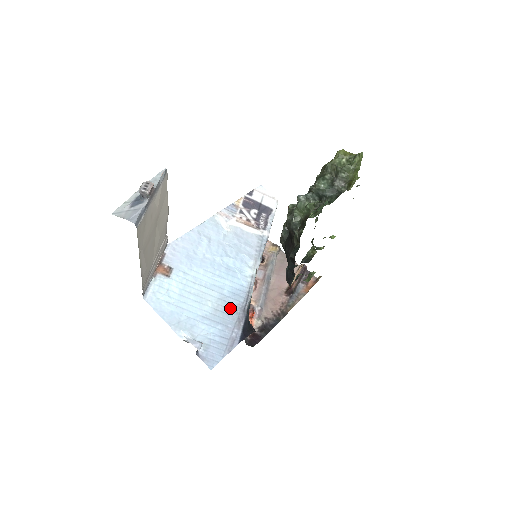
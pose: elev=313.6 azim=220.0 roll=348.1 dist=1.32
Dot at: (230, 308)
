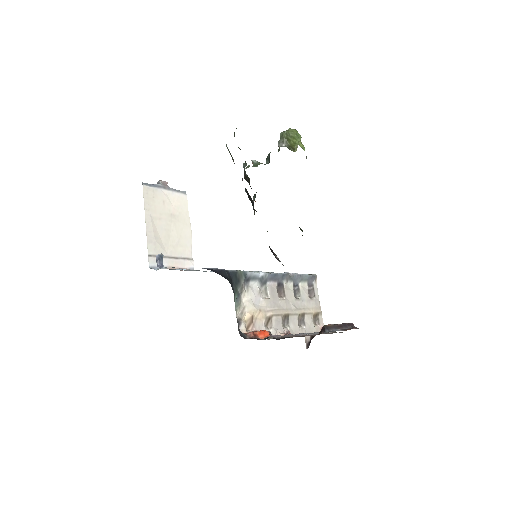
Dot at: occluded
